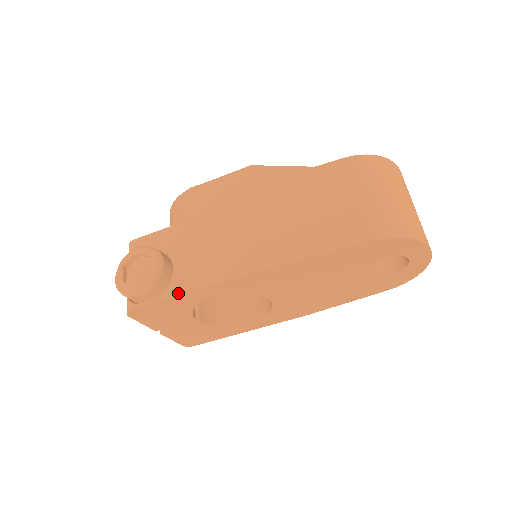
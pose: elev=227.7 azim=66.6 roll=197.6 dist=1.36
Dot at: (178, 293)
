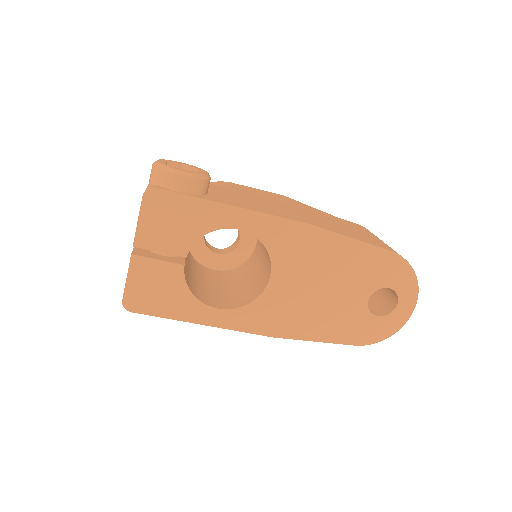
Dot at: (215, 200)
